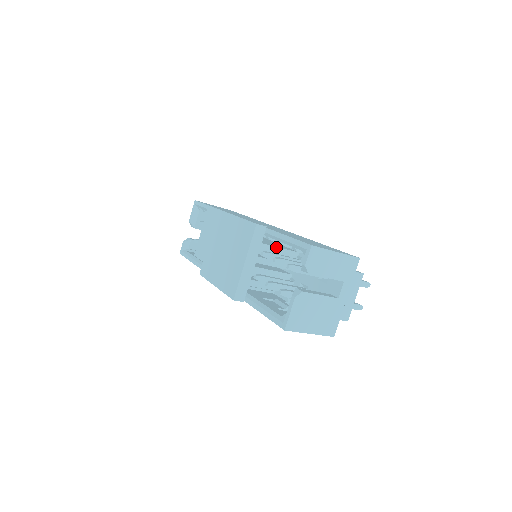
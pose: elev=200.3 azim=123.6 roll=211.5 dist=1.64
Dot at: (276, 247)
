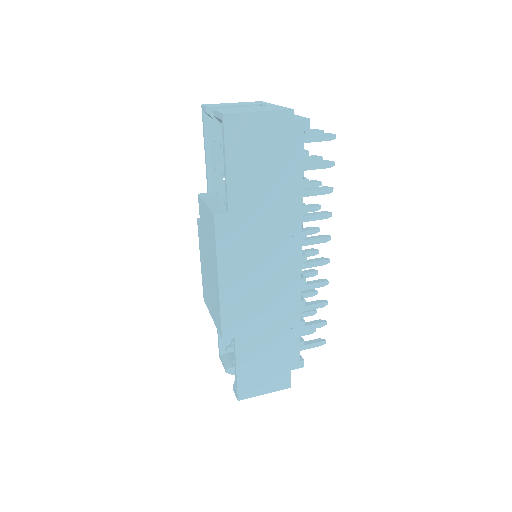
Dot at: occluded
